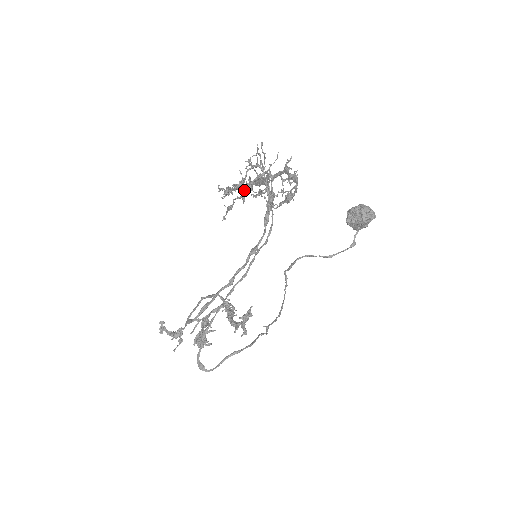
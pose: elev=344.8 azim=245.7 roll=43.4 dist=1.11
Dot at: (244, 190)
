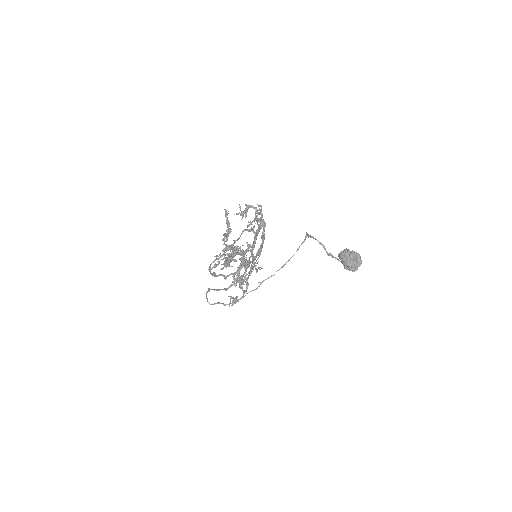
Dot at: (224, 263)
